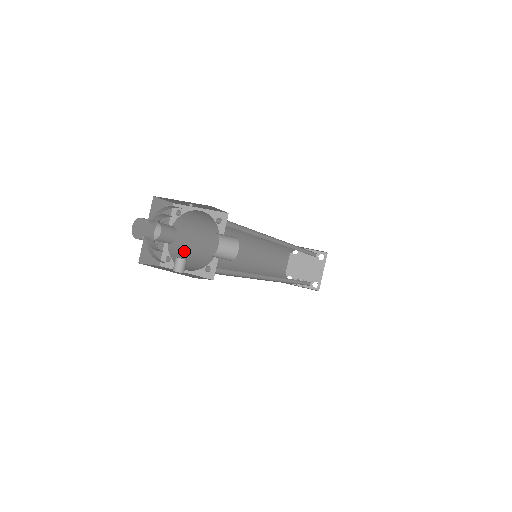
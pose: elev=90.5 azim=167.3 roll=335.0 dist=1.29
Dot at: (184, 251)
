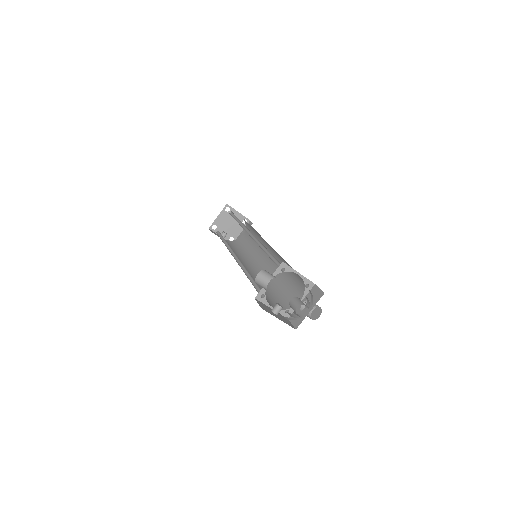
Dot at: occluded
